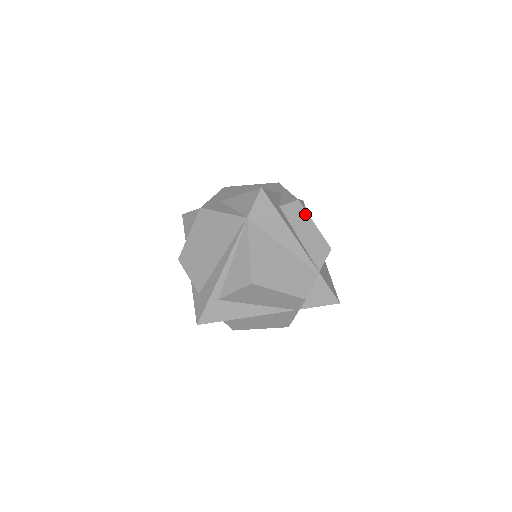
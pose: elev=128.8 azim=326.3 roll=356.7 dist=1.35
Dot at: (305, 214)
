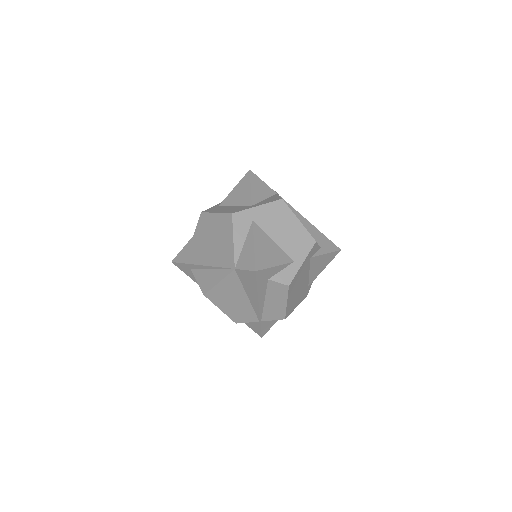
Dot at: (285, 295)
